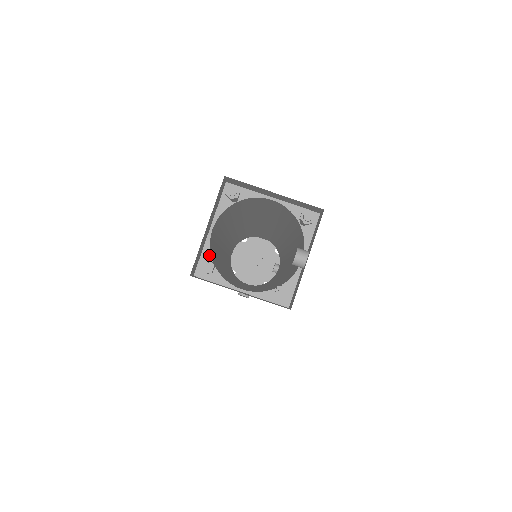
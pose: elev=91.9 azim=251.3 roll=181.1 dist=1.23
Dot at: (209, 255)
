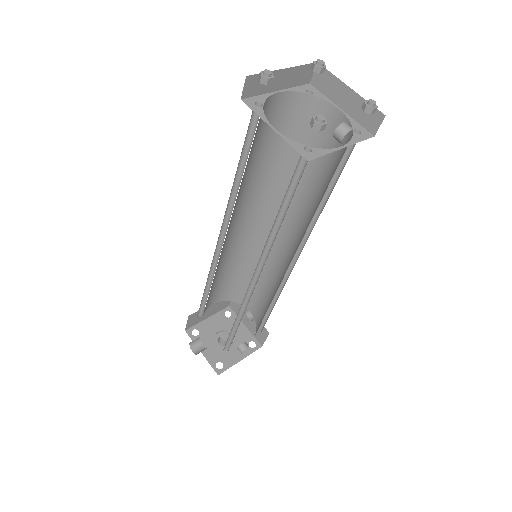
Dot at: (264, 99)
